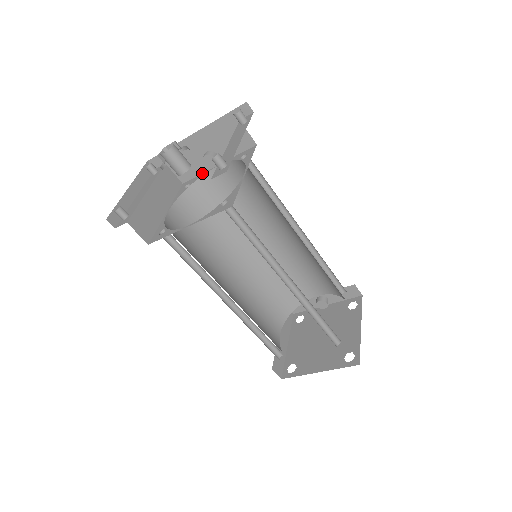
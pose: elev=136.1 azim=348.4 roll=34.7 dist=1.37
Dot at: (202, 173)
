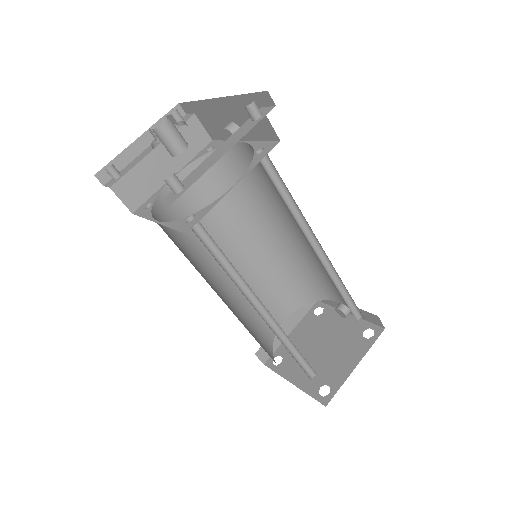
Dot at: occluded
